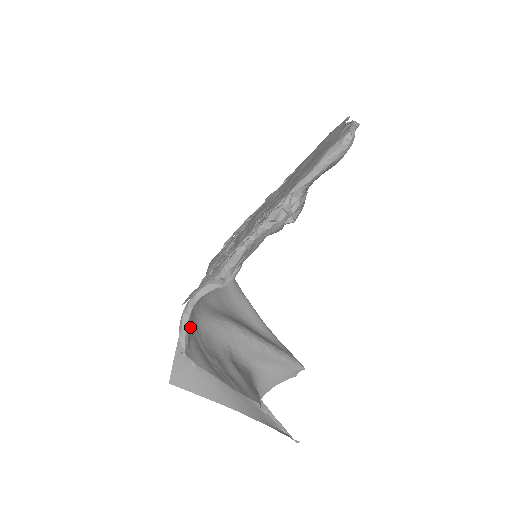
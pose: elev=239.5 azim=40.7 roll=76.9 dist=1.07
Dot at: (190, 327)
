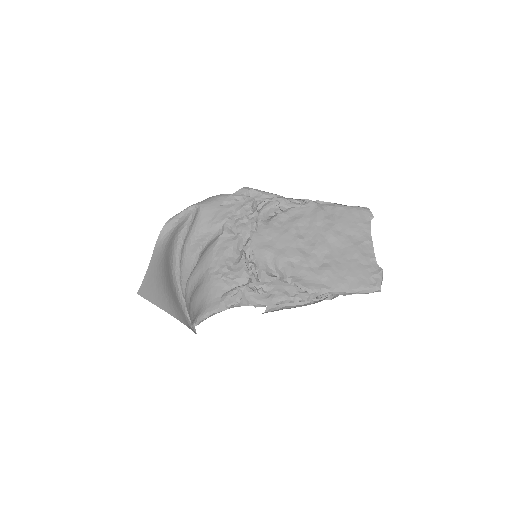
Dot at: occluded
